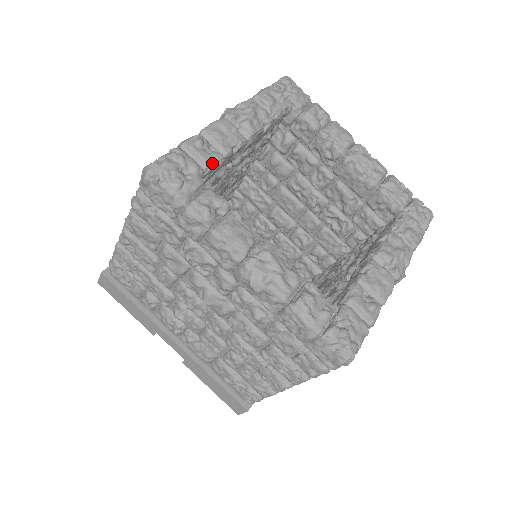
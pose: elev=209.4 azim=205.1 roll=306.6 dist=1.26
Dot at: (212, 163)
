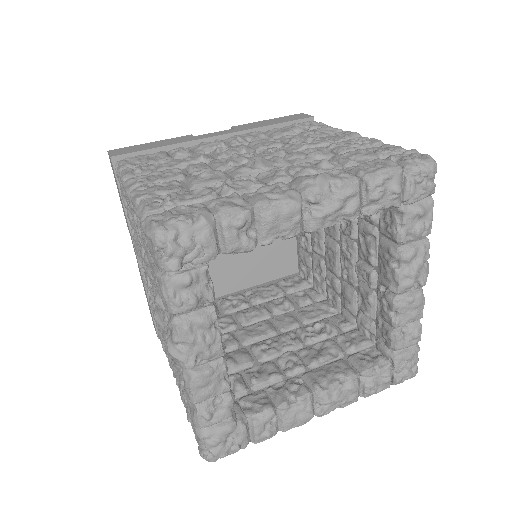
Dot at: (231, 410)
